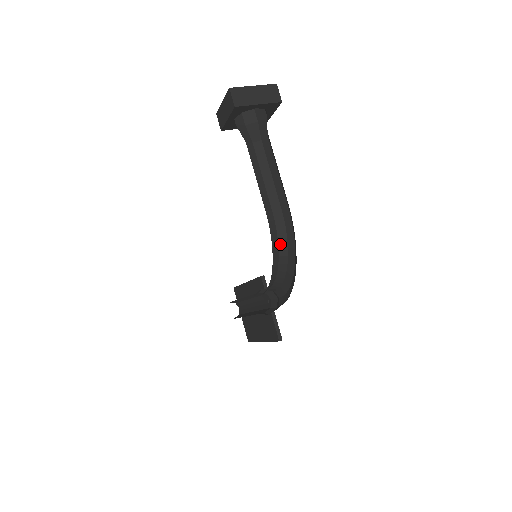
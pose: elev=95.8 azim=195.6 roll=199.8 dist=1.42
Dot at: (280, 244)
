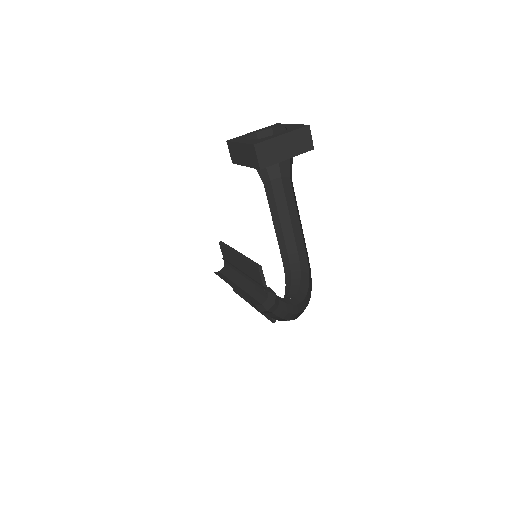
Dot at: (293, 283)
